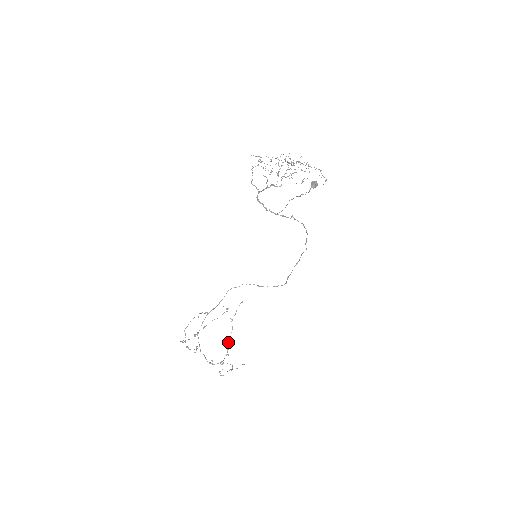
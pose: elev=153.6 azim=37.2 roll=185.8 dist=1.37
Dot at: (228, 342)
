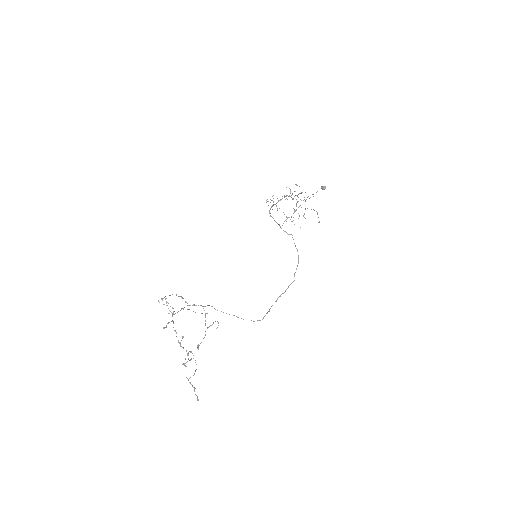
Dot at: occluded
